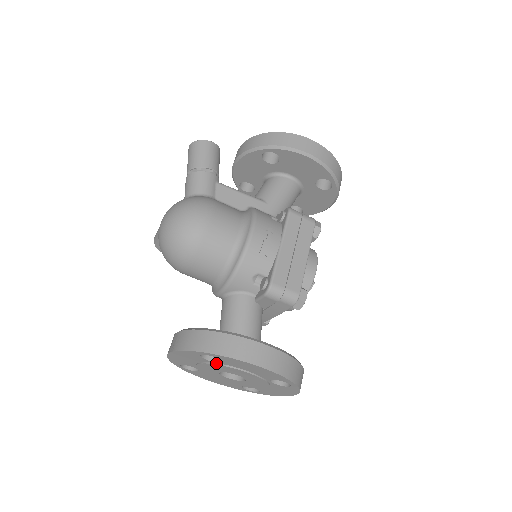
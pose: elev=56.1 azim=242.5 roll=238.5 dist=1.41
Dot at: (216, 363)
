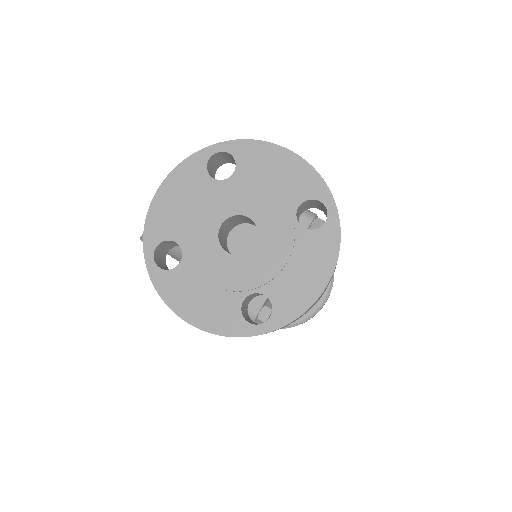
Dot at: (224, 183)
